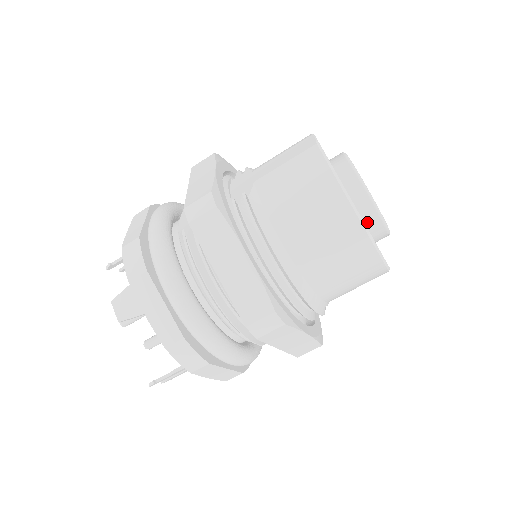
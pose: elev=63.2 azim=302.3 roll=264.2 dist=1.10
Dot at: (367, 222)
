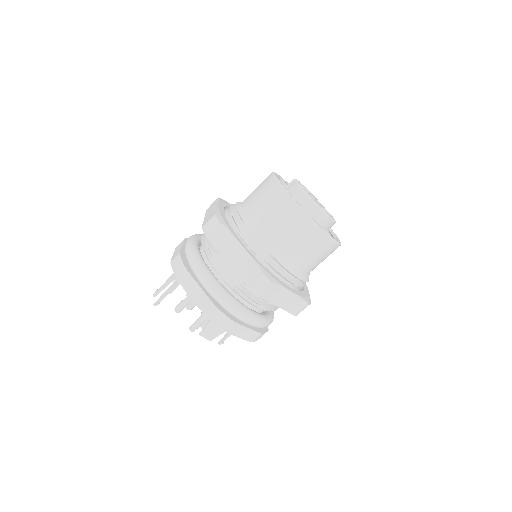
Dot at: occluded
